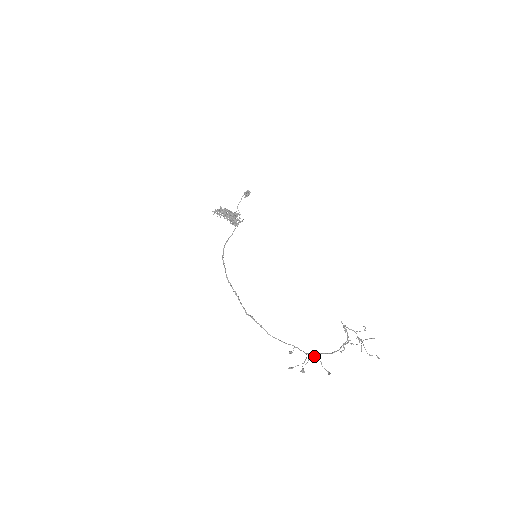
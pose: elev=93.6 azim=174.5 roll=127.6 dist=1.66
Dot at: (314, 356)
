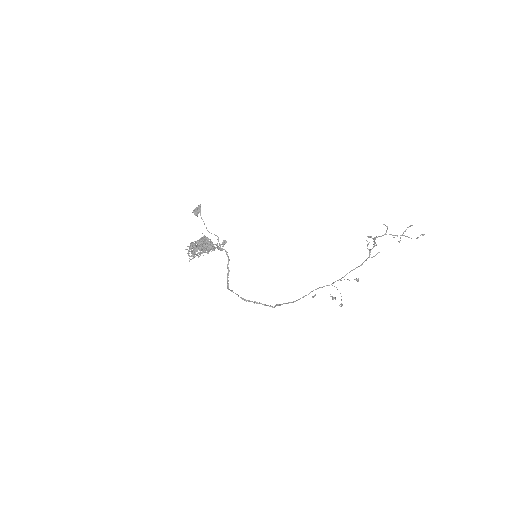
Dot at: (341, 280)
